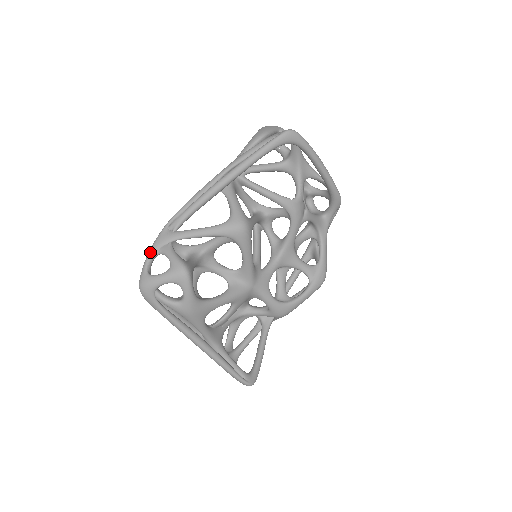
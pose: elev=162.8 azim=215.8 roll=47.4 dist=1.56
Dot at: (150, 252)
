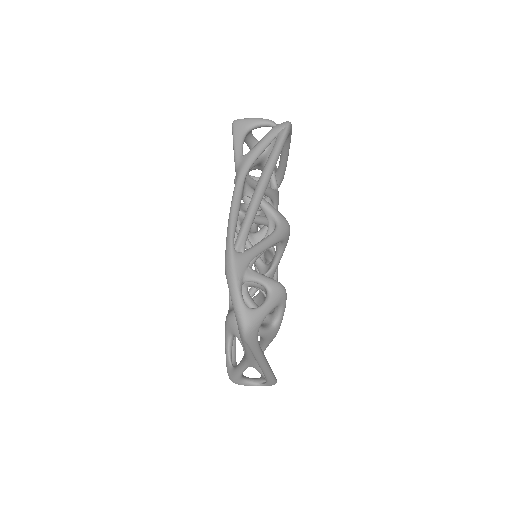
Dot at: (238, 284)
